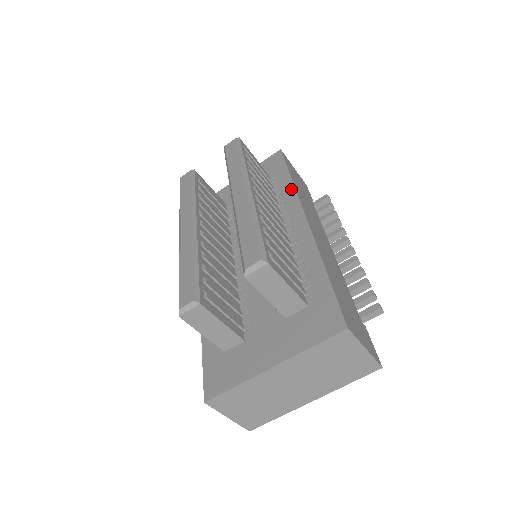
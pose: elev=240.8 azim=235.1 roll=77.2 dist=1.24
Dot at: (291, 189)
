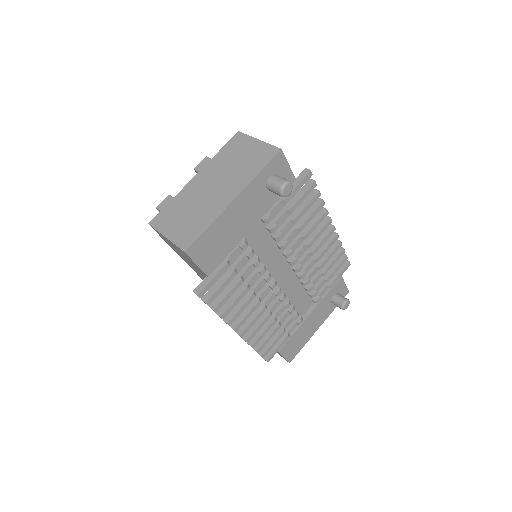
Dot at: occluded
